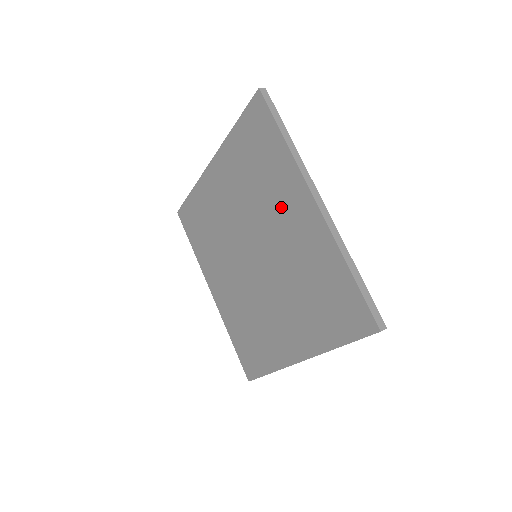
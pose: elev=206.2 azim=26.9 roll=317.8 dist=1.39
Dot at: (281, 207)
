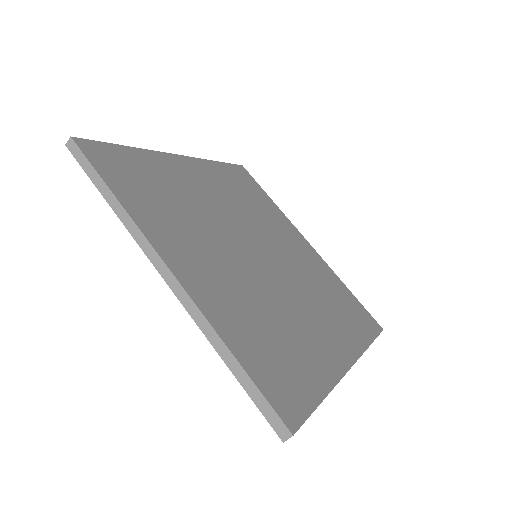
Dot at: occluded
